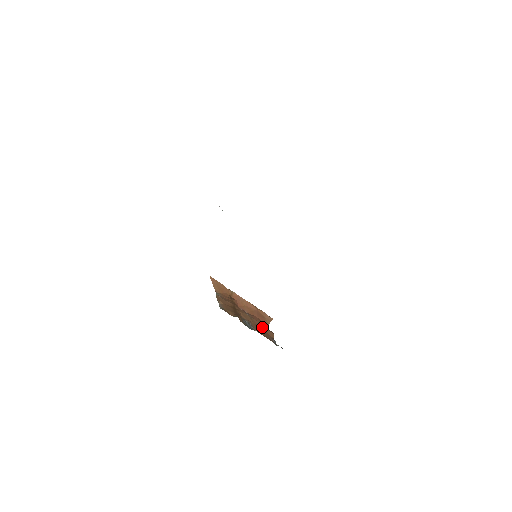
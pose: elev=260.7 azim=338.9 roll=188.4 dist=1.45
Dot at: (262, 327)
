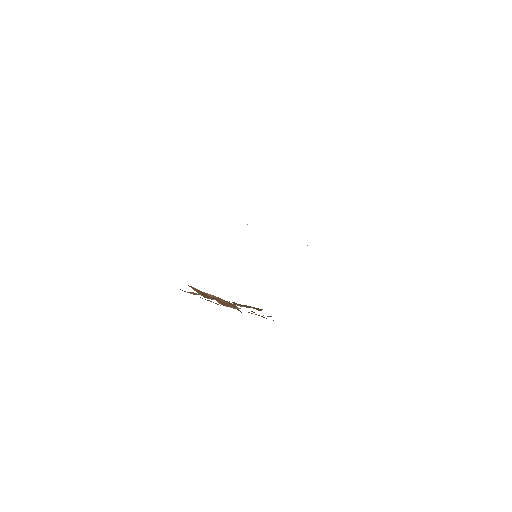
Dot at: (252, 313)
